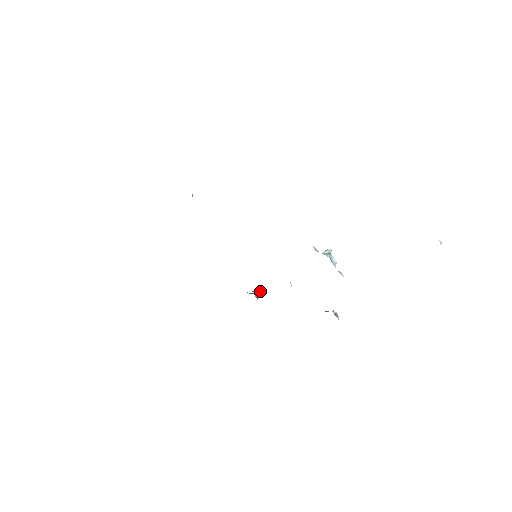
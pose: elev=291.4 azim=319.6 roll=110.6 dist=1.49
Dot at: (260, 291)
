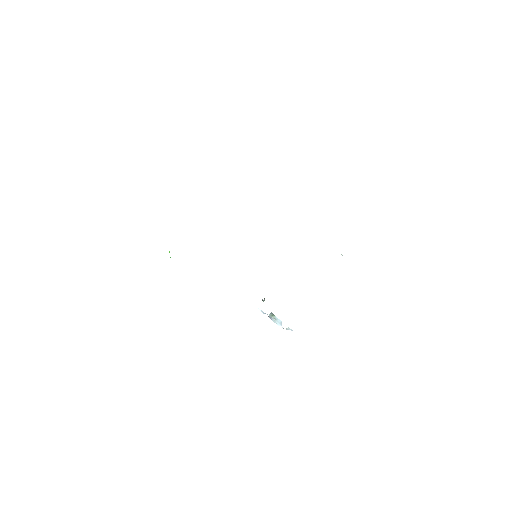
Dot at: occluded
